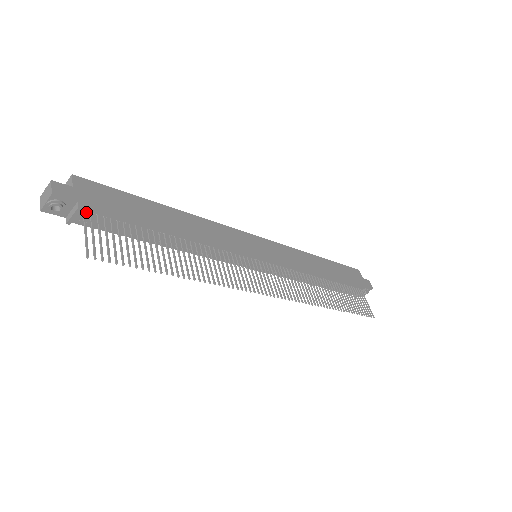
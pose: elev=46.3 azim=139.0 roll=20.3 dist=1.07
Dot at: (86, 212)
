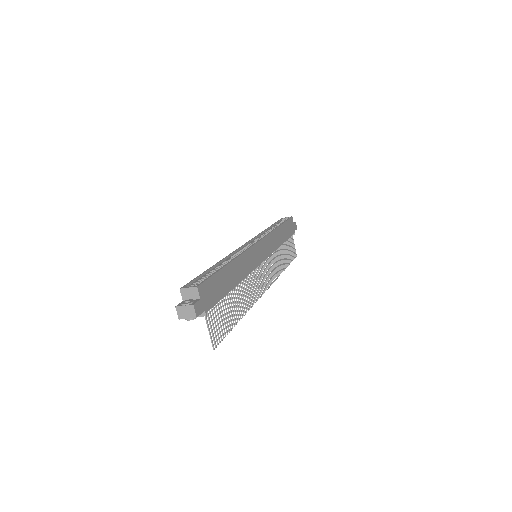
Dot at: occluded
